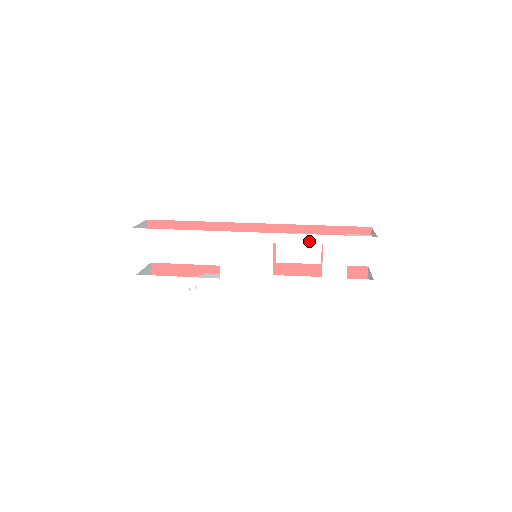
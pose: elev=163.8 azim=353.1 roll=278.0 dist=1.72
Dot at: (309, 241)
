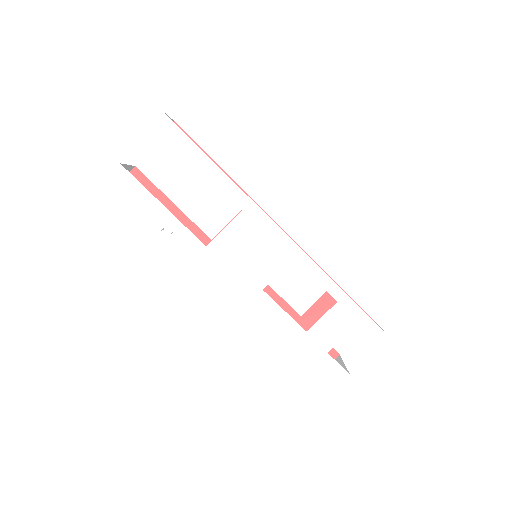
Dot at: (327, 287)
